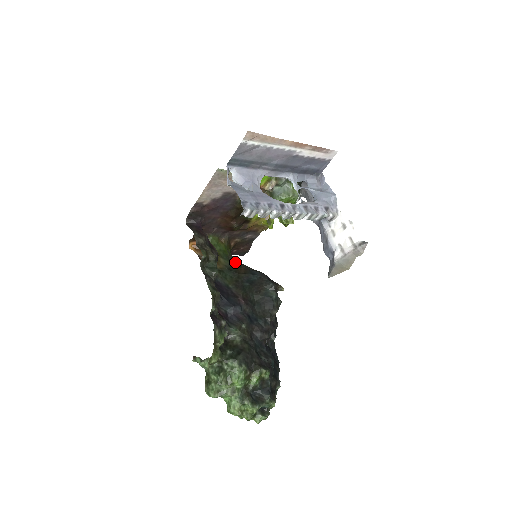
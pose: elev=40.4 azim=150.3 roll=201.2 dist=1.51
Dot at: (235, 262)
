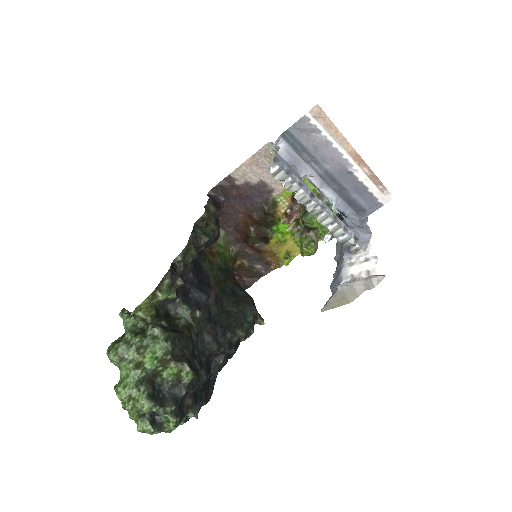
Dot at: (230, 271)
